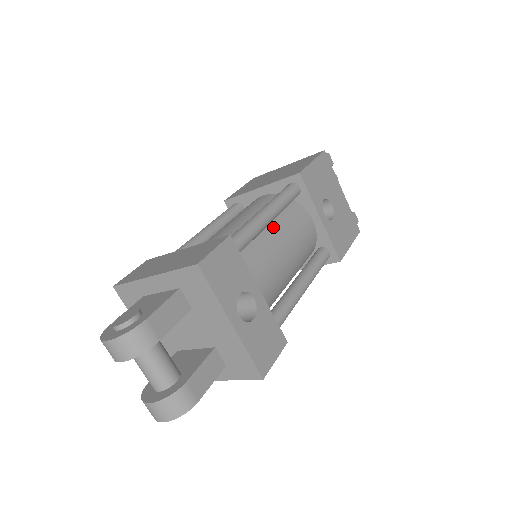
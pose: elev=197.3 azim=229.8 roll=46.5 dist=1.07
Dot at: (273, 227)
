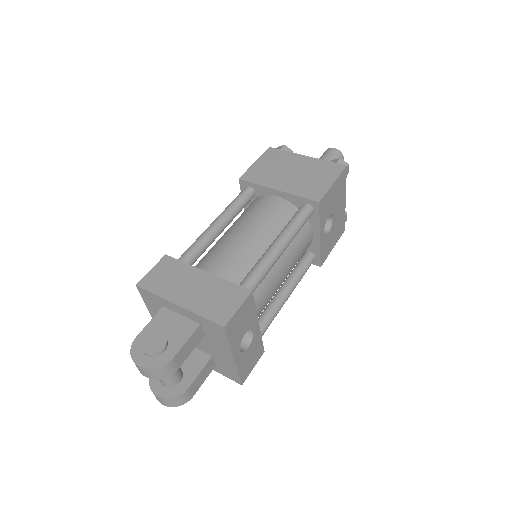
Dot at: occluded
